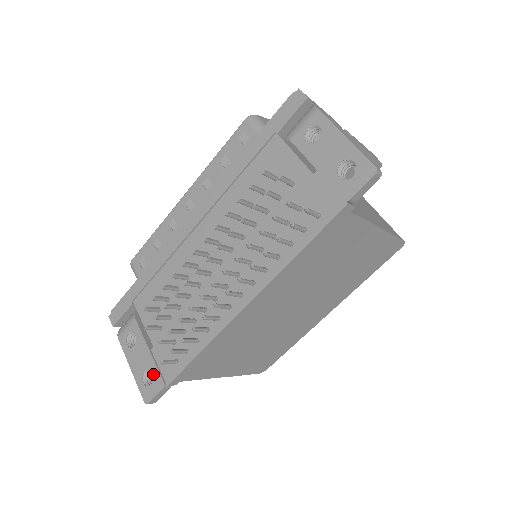
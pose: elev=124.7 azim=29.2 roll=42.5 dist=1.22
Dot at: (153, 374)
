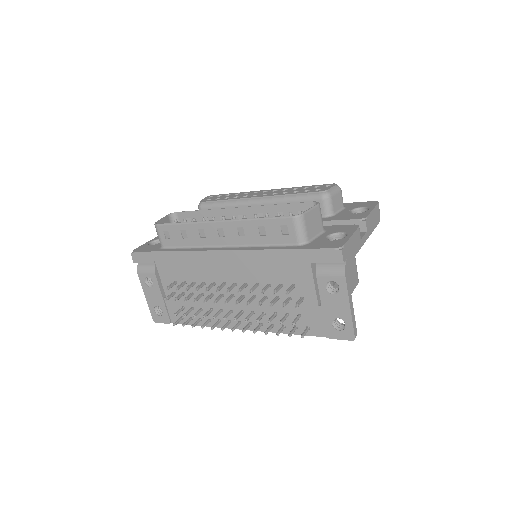
Dot at: (163, 312)
